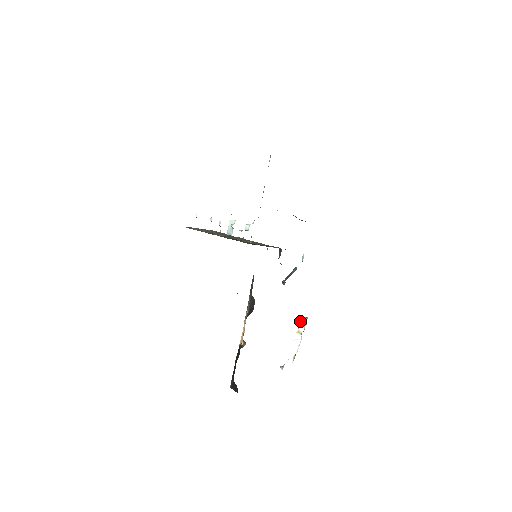
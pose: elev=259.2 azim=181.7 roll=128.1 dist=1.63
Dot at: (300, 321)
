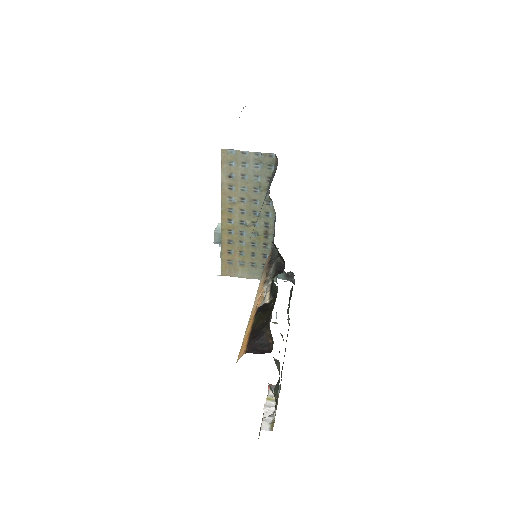
Dot at: (268, 388)
